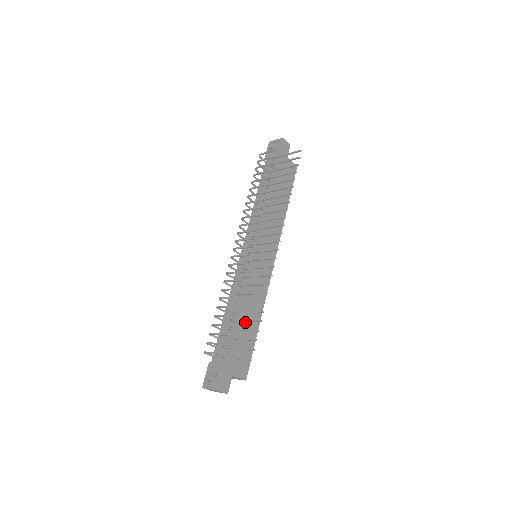
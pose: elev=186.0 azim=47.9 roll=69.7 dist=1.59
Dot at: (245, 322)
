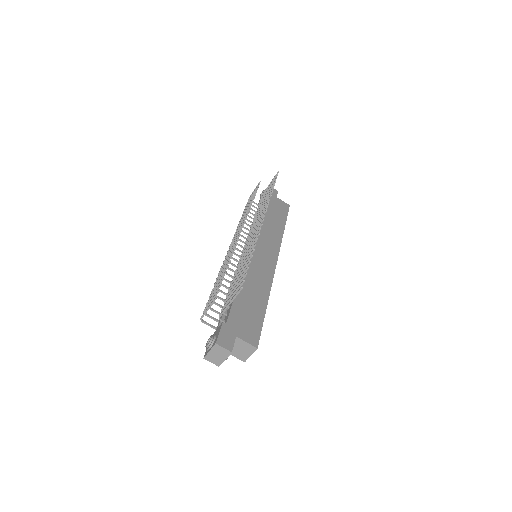
Dot at: (247, 295)
